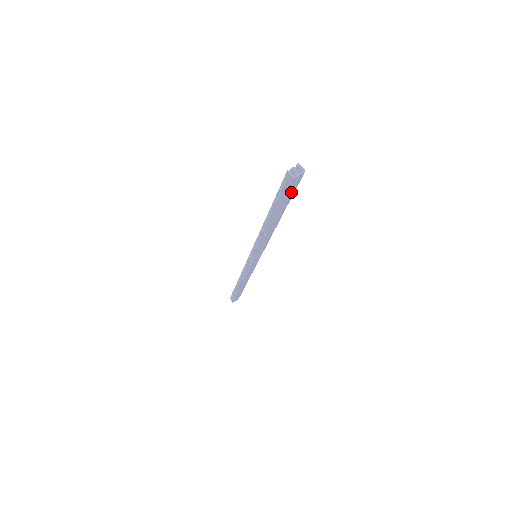
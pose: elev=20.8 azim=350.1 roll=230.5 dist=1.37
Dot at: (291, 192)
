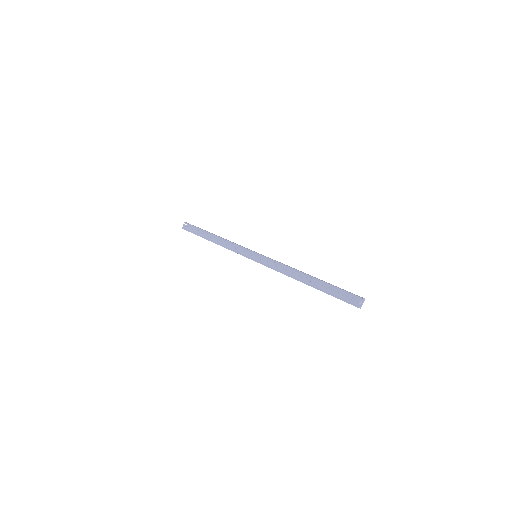
Dot at: occluded
